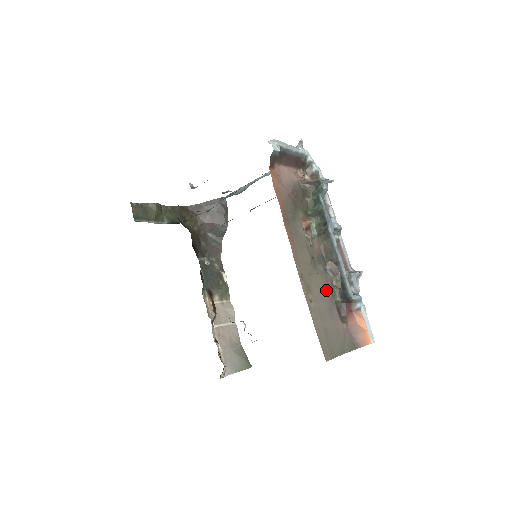
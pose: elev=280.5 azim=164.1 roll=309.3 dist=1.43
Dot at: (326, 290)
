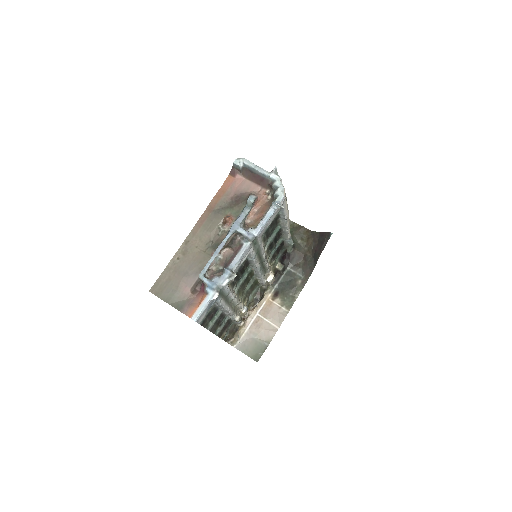
Dot at: (199, 264)
